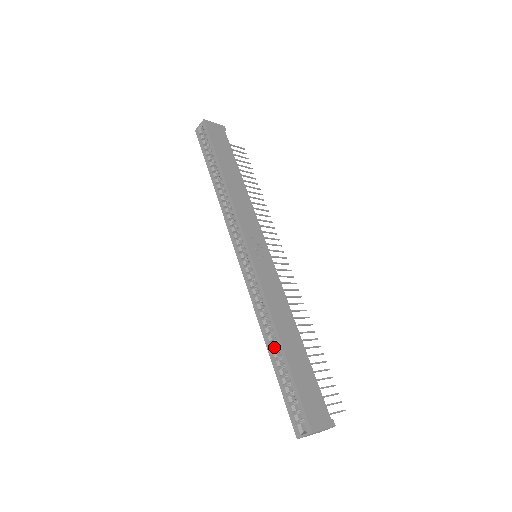
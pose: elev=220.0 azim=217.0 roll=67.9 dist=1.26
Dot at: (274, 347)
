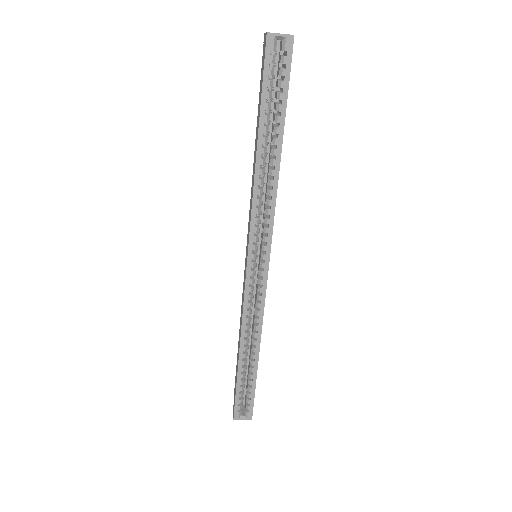
Dot at: occluded
